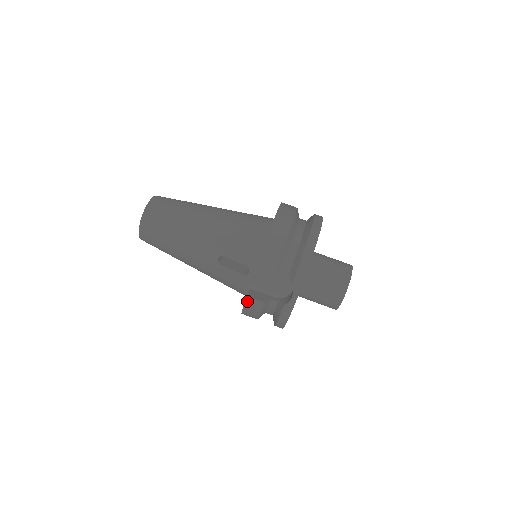
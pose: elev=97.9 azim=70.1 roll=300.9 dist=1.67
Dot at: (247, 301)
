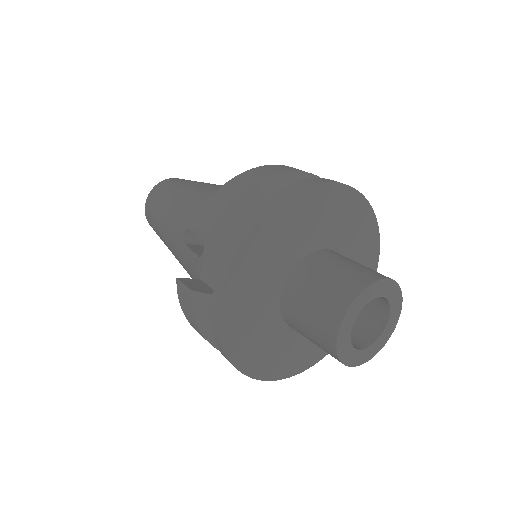
Dot at: (179, 290)
